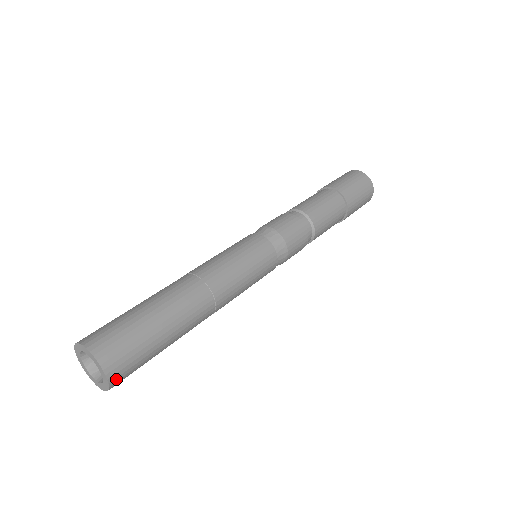
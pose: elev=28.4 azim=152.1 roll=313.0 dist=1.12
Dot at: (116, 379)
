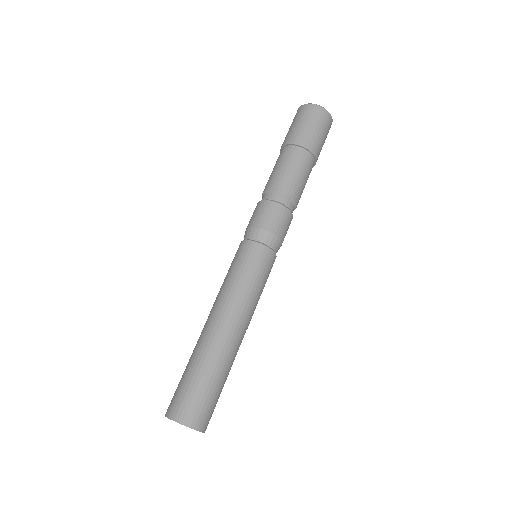
Dot at: occluded
